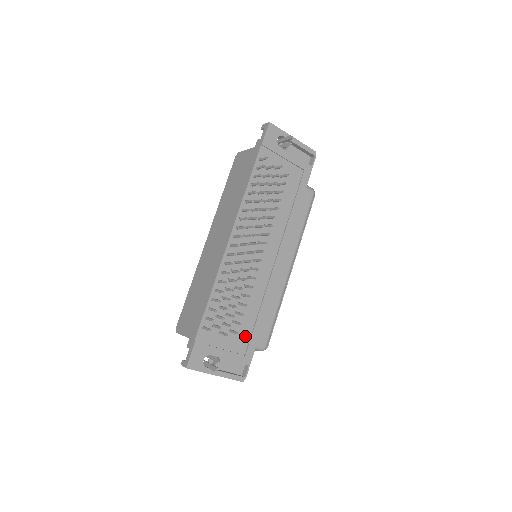
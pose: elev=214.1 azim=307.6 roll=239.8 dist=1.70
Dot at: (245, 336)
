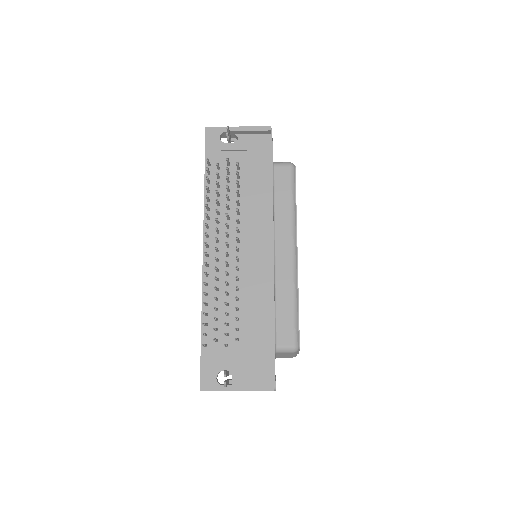
Dot at: (258, 341)
